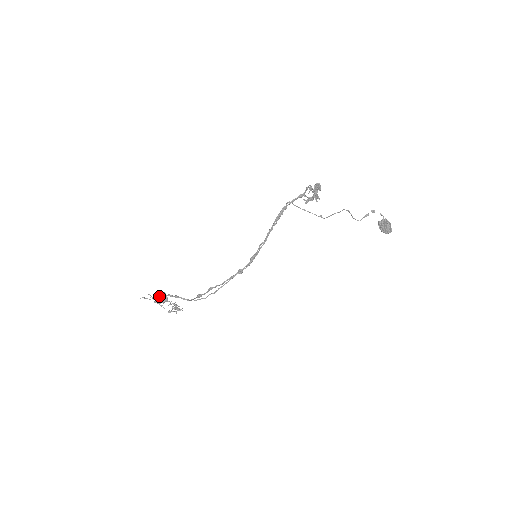
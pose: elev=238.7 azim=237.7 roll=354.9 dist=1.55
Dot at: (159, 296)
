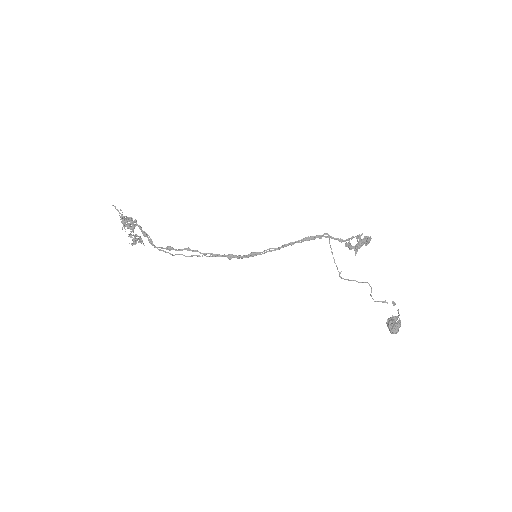
Dot at: occluded
